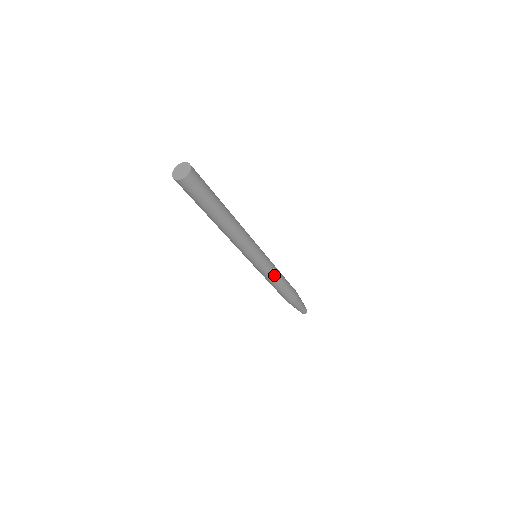
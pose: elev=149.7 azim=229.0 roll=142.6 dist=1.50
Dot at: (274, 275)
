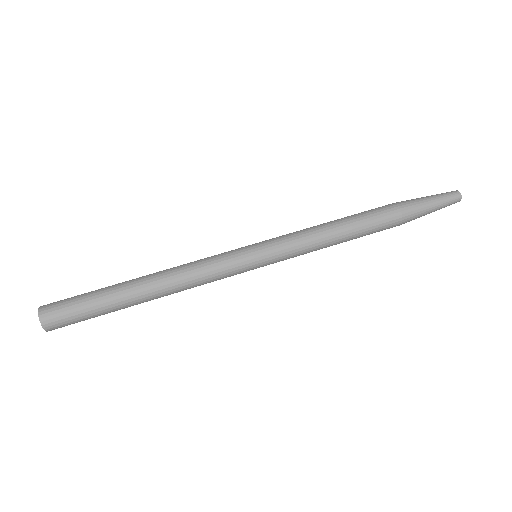
Dot at: (309, 252)
